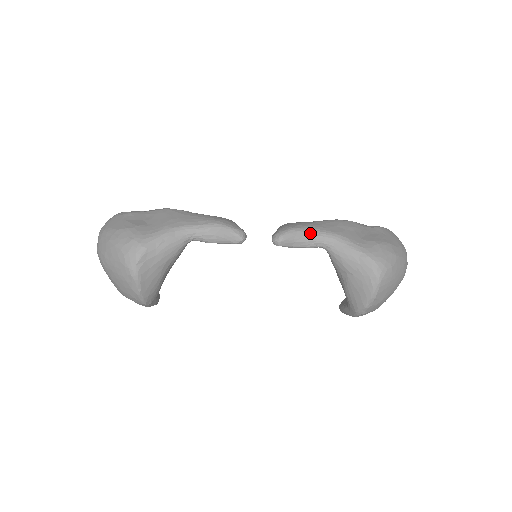
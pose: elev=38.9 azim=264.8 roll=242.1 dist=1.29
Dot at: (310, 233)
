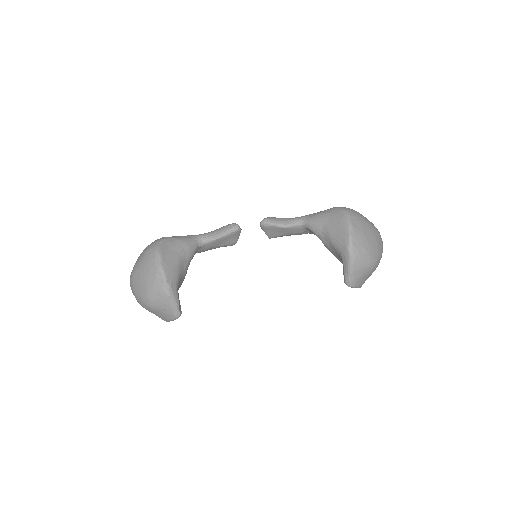
Dot at: (288, 218)
